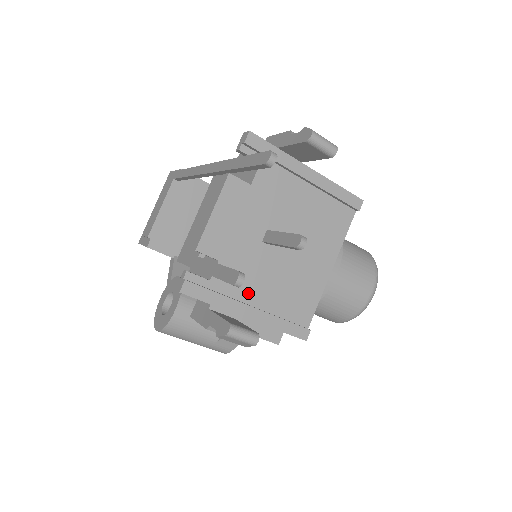
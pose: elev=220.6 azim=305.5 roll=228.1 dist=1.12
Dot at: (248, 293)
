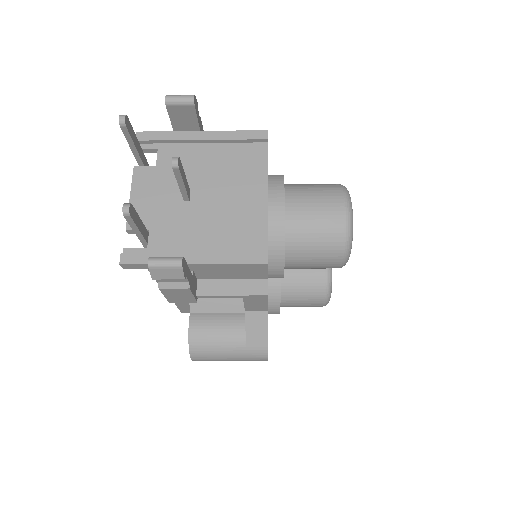
Dot at: (188, 245)
